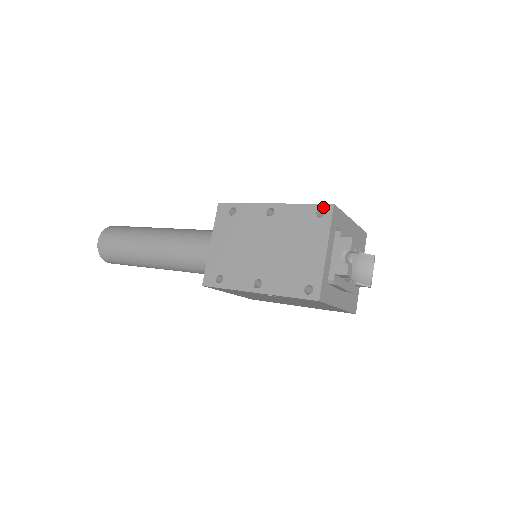
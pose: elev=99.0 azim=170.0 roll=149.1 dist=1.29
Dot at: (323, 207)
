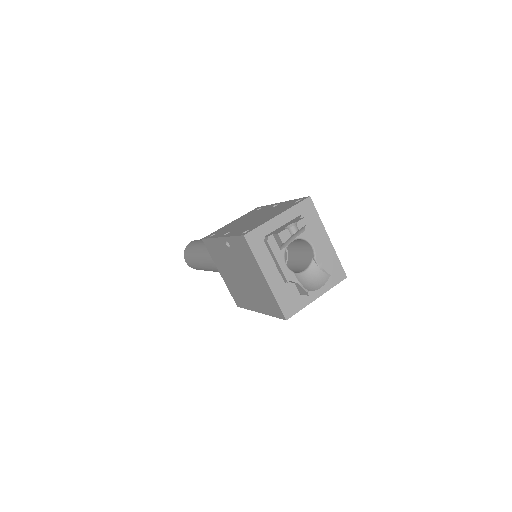
Dot at: (303, 198)
